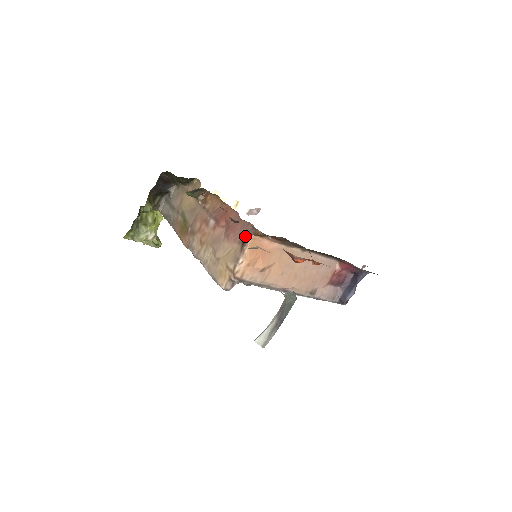
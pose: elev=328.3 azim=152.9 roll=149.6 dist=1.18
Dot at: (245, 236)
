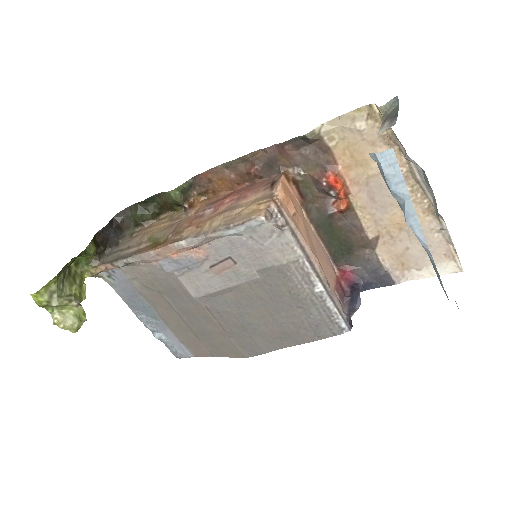
Dot at: (272, 181)
